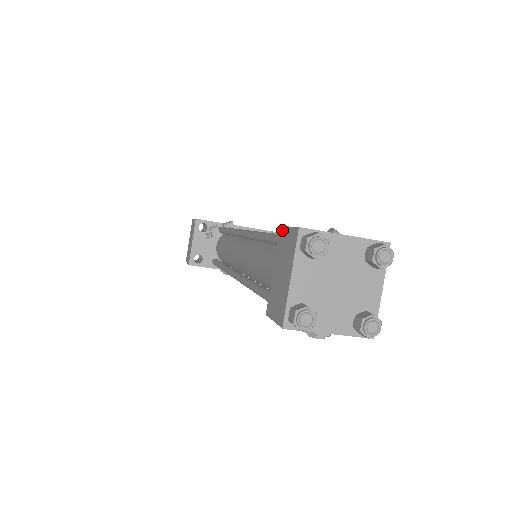
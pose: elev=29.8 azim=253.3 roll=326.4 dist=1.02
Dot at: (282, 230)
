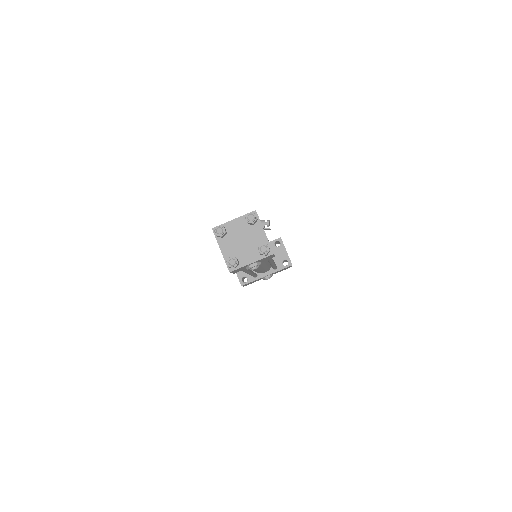
Dot at: occluded
